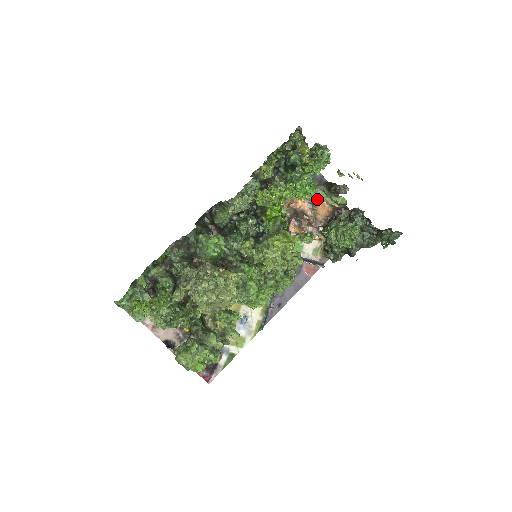
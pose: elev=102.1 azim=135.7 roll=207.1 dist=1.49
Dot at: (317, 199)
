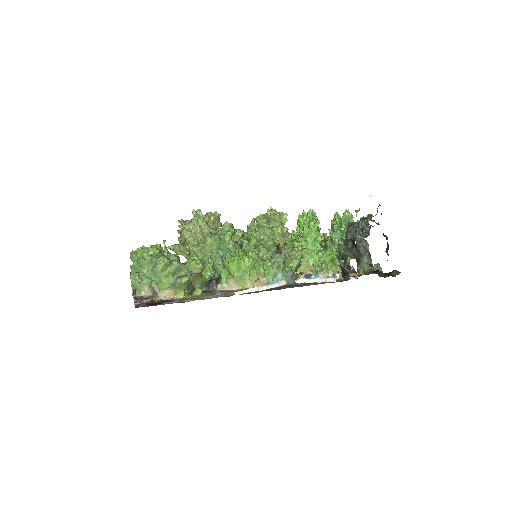
Dot at: occluded
